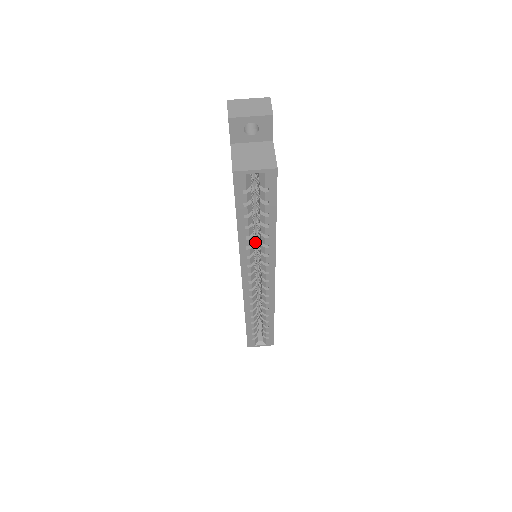
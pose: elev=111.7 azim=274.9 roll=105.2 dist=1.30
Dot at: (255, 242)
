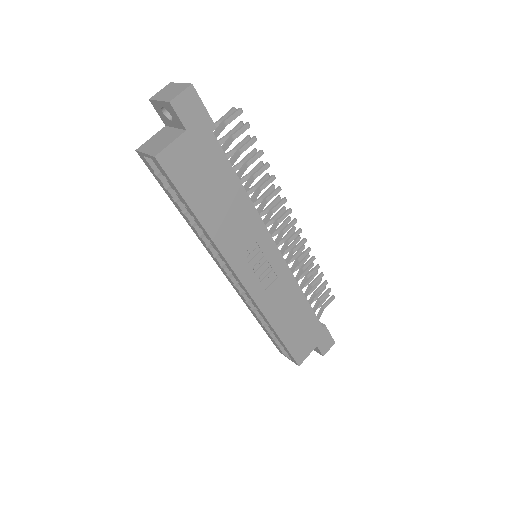
Dot at: occluded
